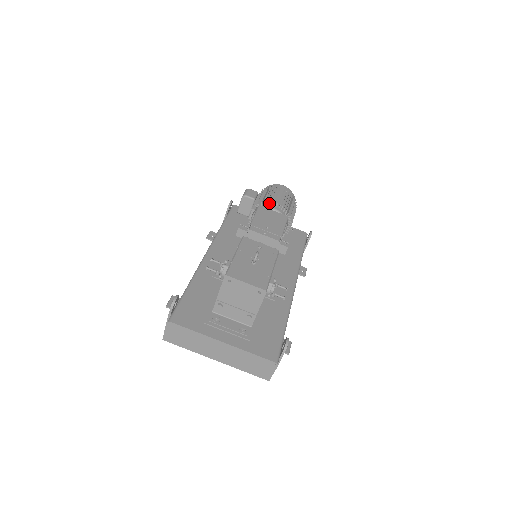
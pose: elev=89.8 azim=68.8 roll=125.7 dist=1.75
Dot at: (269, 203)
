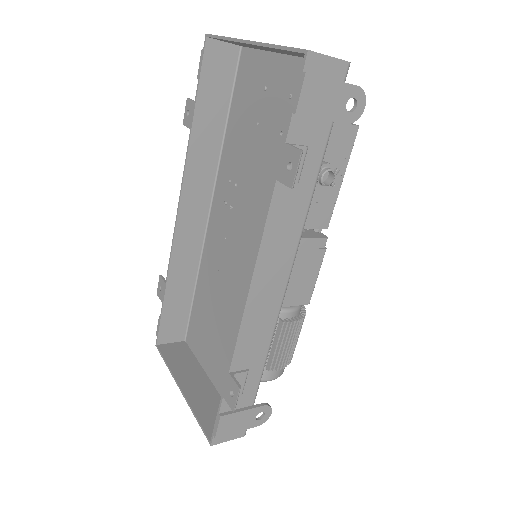
Dot at: occluded
